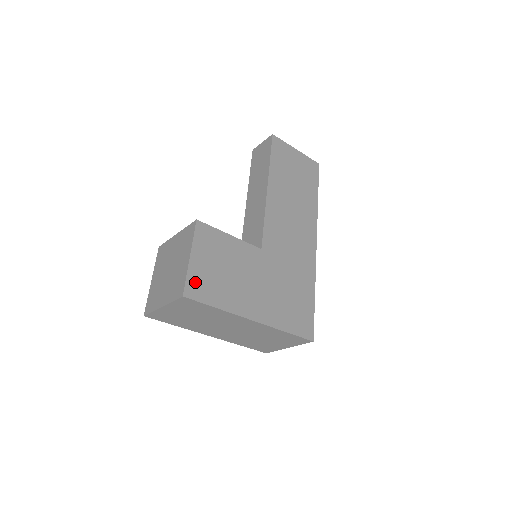
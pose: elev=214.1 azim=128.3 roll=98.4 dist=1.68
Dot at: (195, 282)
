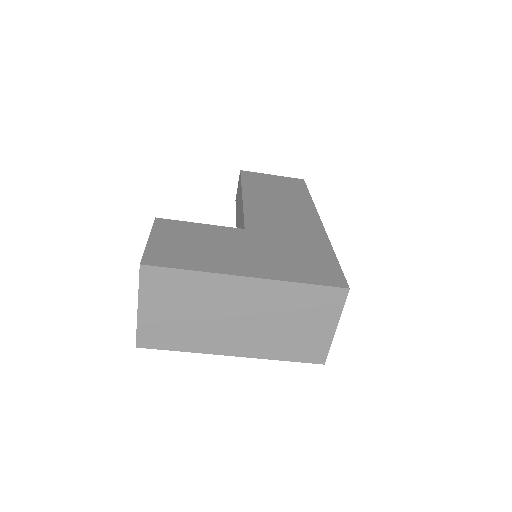
Dot at: (156, 254)
